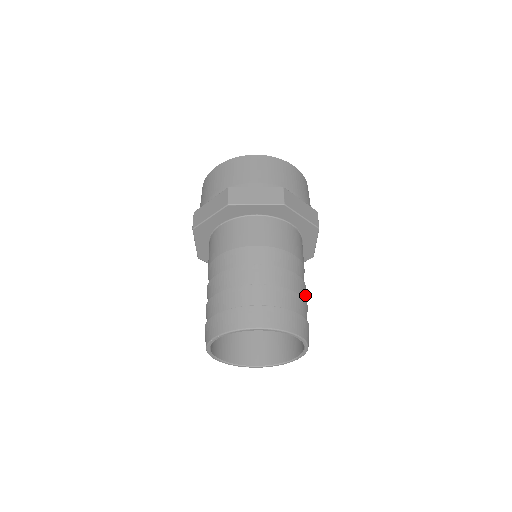
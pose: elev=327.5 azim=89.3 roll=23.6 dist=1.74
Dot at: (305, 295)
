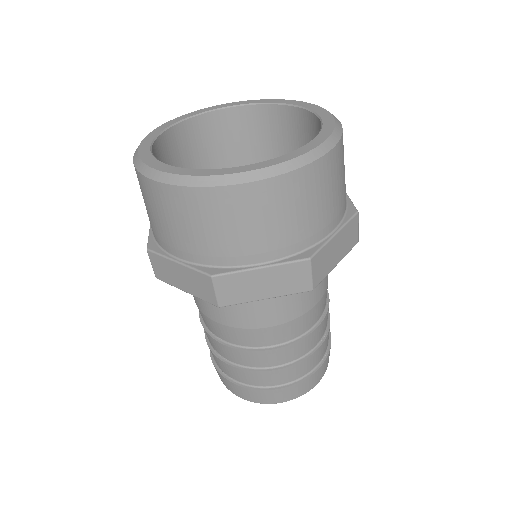
Dot at: occluded
